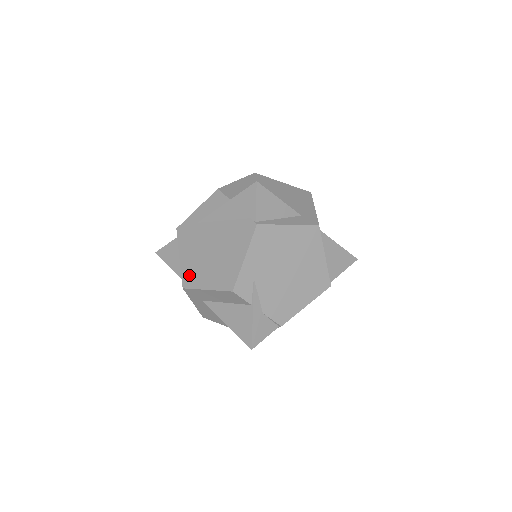
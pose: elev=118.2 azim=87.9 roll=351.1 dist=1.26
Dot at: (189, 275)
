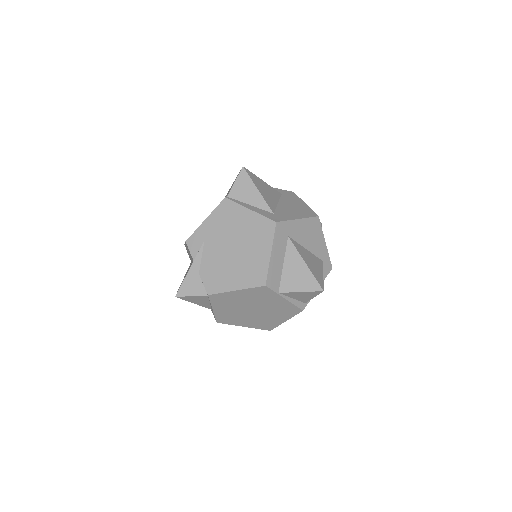
Dot at: occluded
